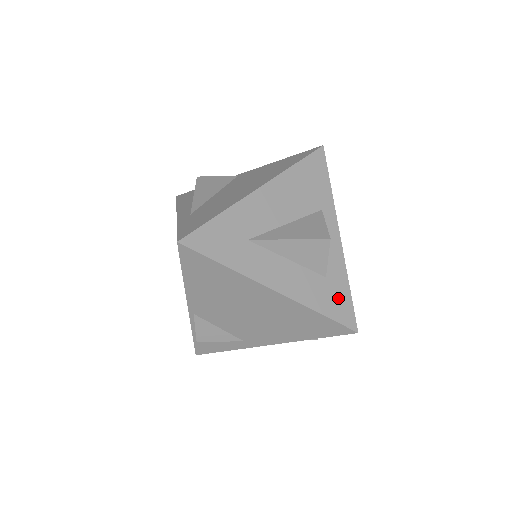
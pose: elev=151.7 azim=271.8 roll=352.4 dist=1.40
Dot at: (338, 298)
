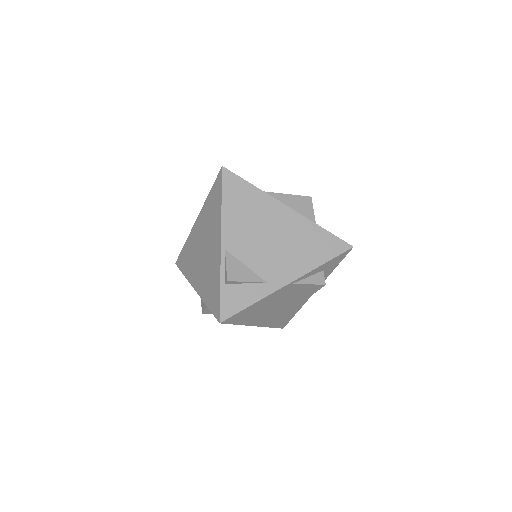
Dot at: occluded
